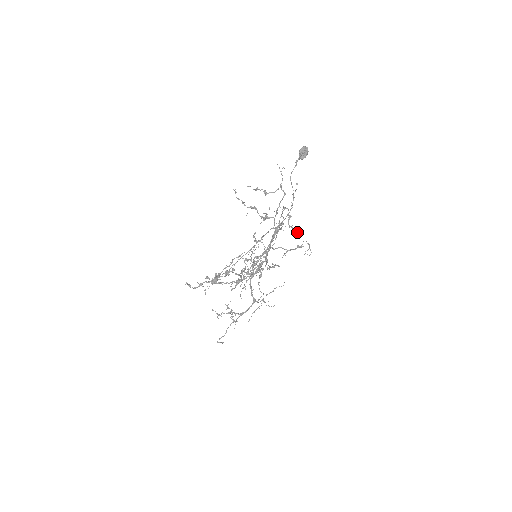
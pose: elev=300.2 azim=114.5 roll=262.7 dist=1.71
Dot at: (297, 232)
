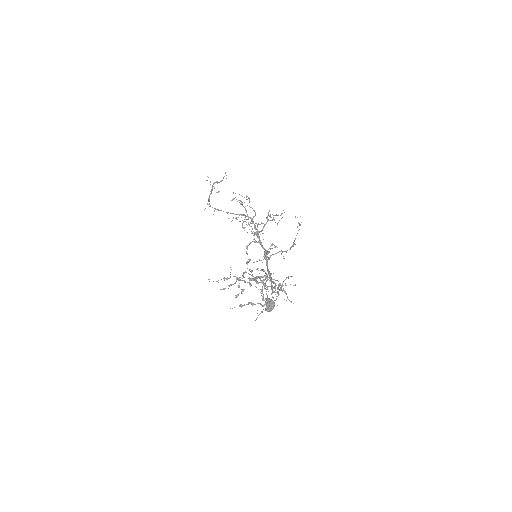
Dot at: occluded
